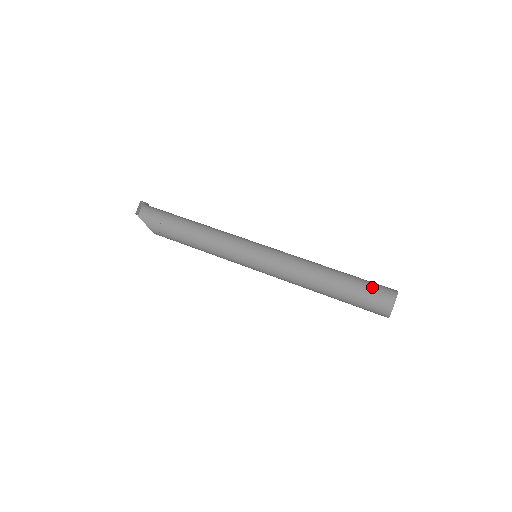
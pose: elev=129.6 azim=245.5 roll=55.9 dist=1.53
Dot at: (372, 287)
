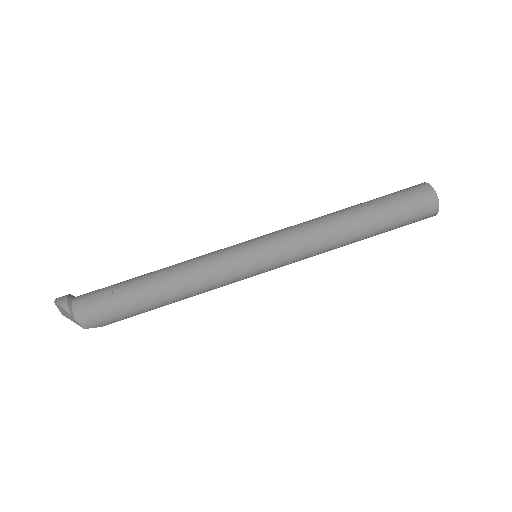
Dot at: (409, 208)
